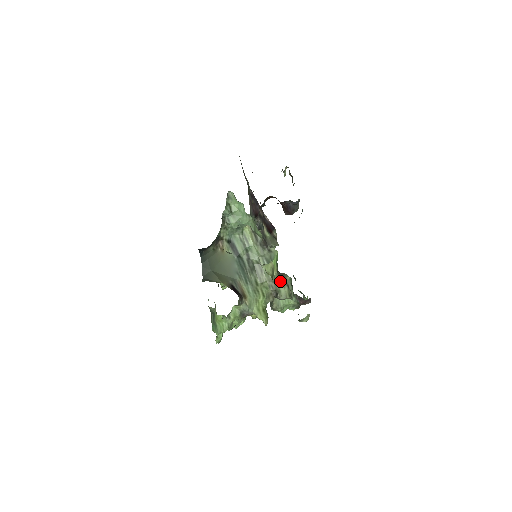
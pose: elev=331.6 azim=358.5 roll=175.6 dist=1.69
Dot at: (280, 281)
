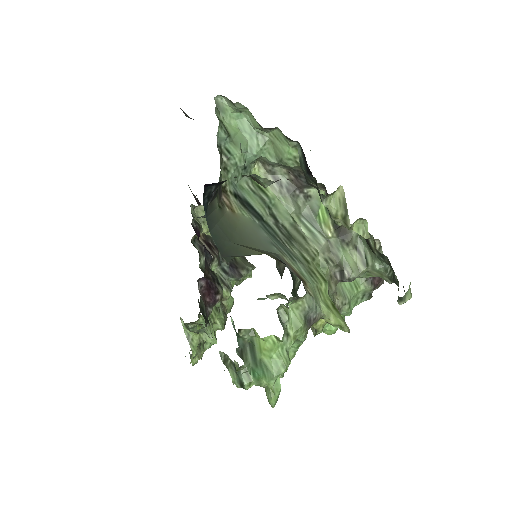
Dot at: (357, 227)
